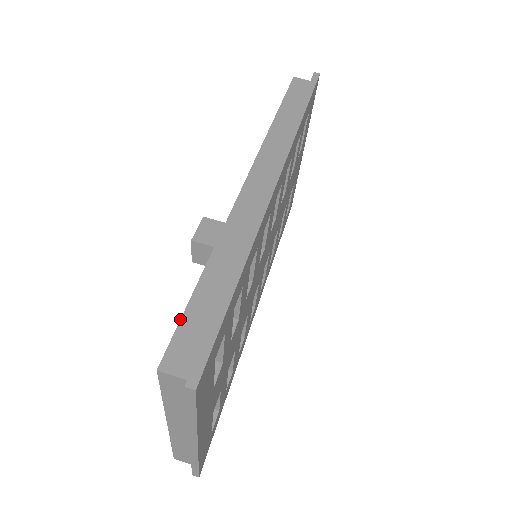
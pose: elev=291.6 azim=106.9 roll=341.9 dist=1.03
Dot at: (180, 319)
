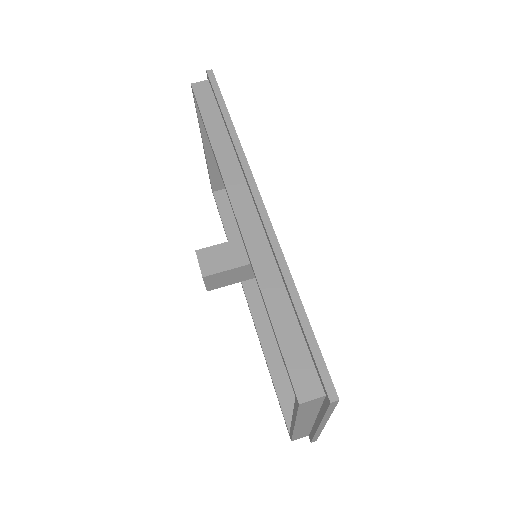
Dot at: (282, 356)
